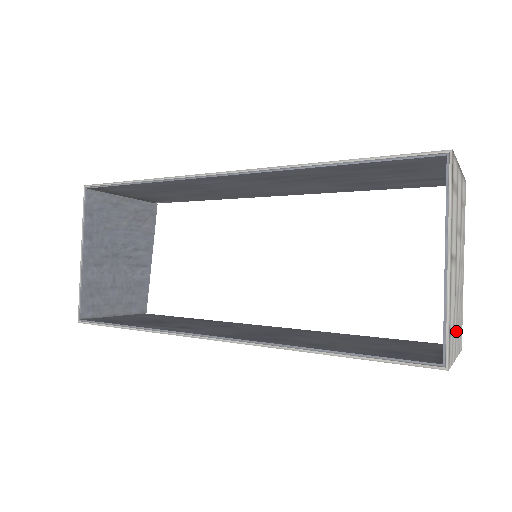
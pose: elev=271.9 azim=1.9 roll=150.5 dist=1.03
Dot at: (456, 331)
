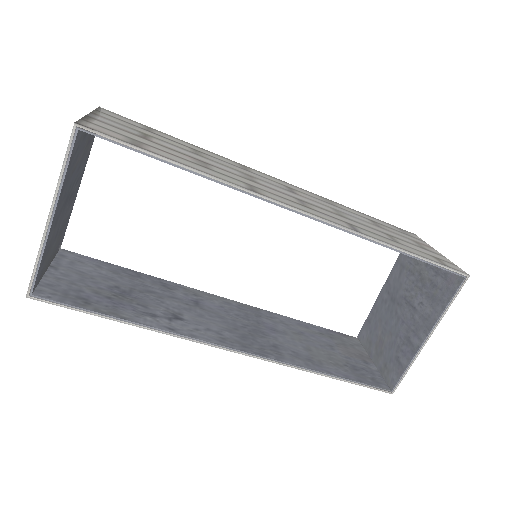
Dot at: (383, 351)
